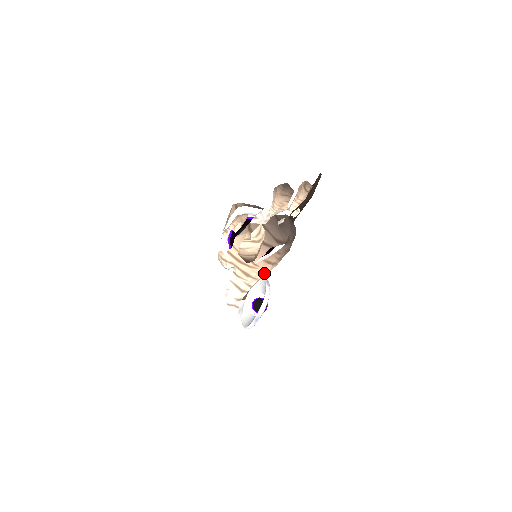
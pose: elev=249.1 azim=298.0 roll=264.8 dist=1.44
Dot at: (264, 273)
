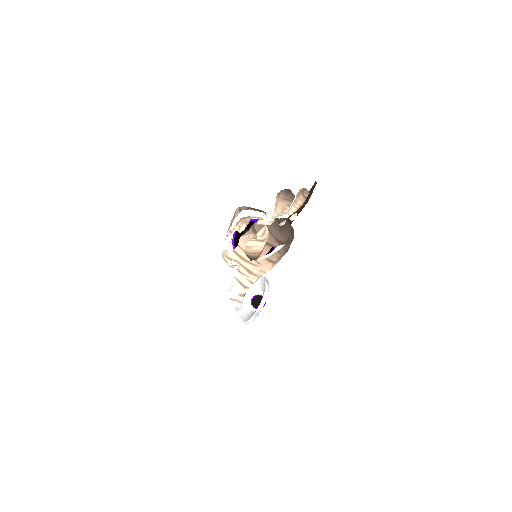
Dot at: (265, 271)
